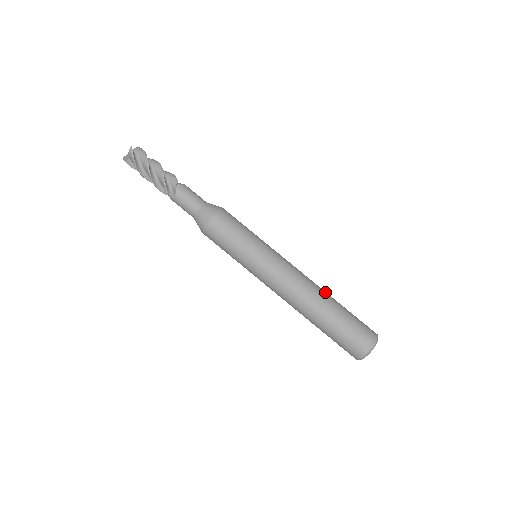
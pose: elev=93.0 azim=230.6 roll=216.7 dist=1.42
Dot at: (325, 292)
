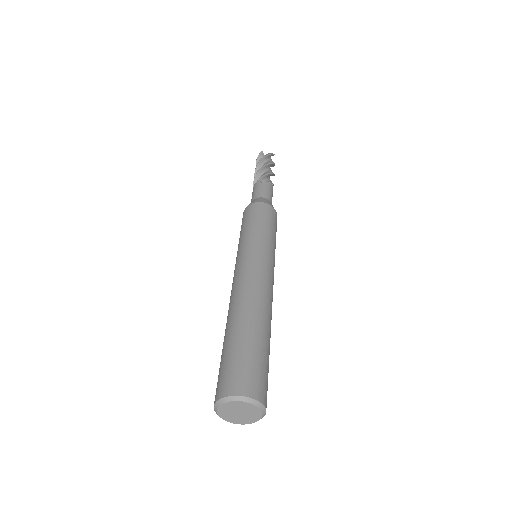
Dot at: occluded
